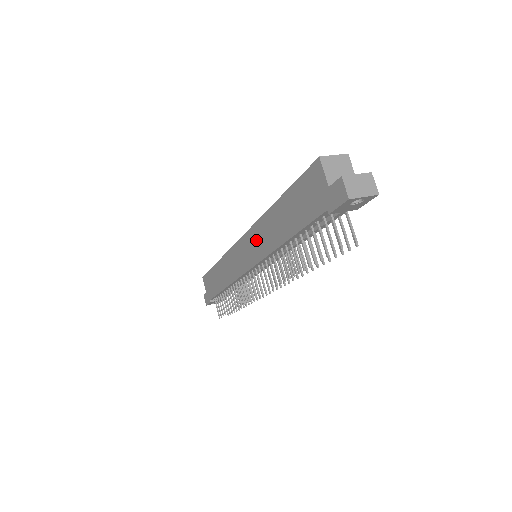
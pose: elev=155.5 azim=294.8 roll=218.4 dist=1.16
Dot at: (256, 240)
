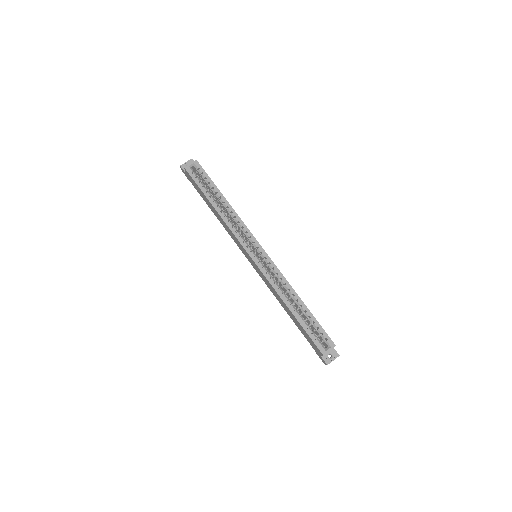
Dot at: (265, 280)
